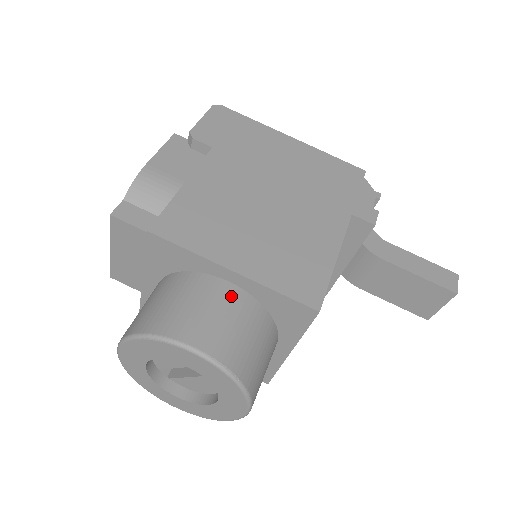
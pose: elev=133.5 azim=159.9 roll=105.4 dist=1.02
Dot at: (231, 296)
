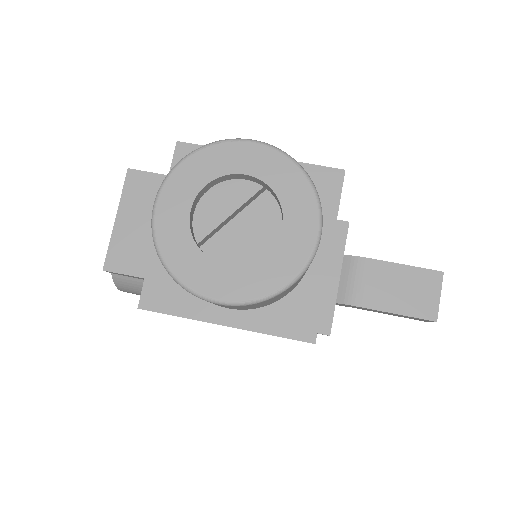
Dot at: occluded
